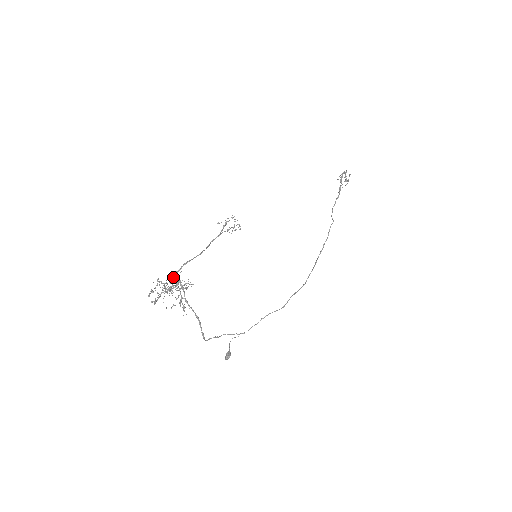
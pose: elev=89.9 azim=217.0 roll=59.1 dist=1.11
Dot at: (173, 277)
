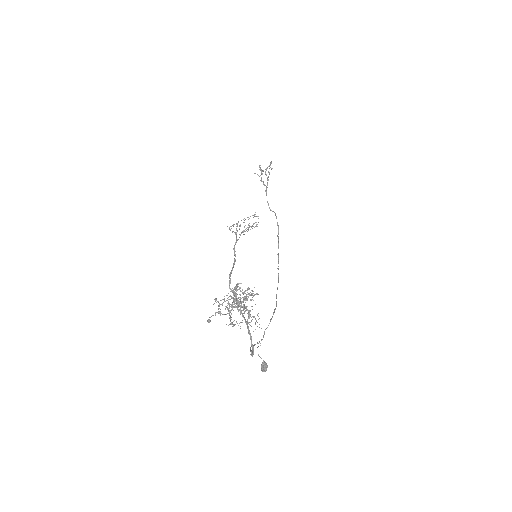
Dot at: occluded
